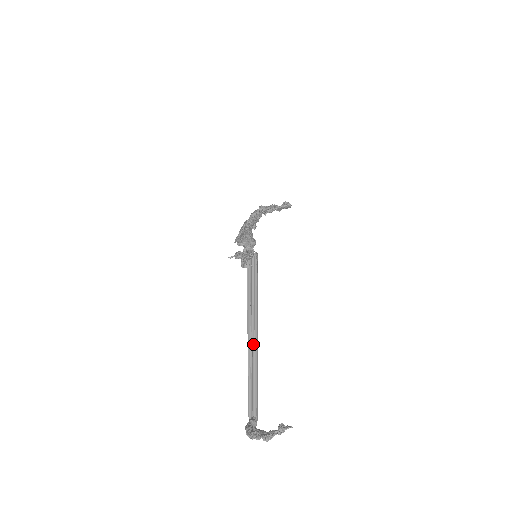
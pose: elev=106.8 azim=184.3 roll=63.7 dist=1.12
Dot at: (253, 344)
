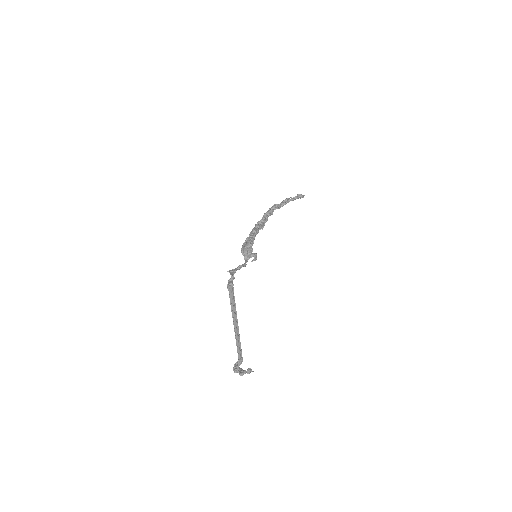
Dot at: (237, 325)
